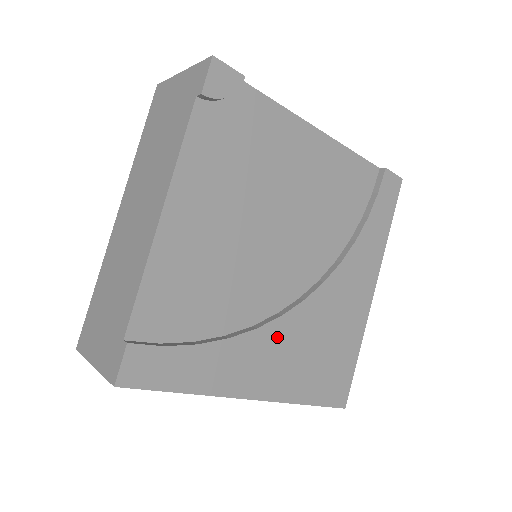
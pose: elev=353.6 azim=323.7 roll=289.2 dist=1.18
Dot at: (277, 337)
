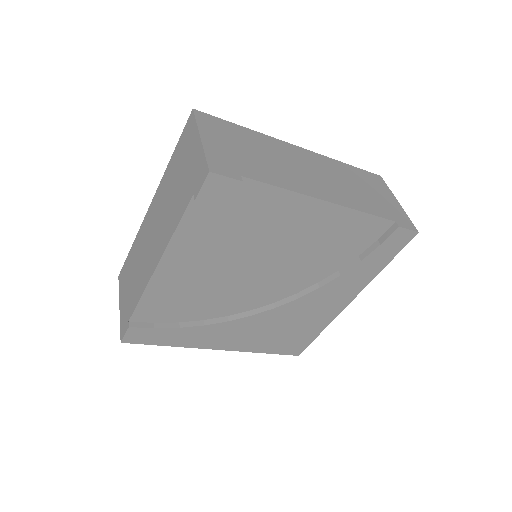
Dot at: (246, 325)
